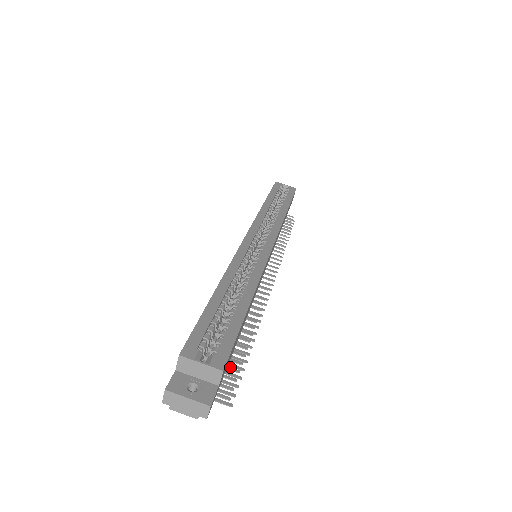
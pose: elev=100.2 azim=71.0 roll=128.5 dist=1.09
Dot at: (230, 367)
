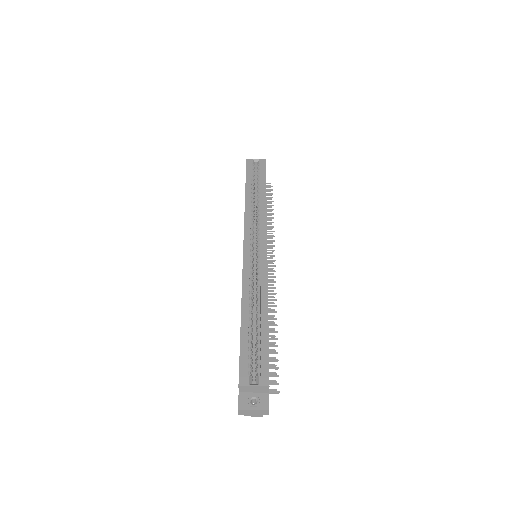
Dot at: (269, 365)
